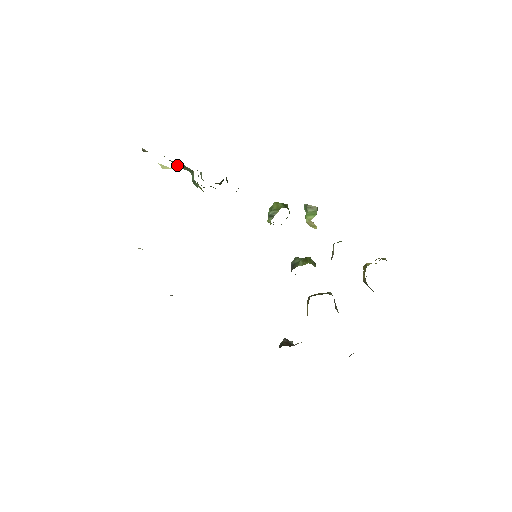
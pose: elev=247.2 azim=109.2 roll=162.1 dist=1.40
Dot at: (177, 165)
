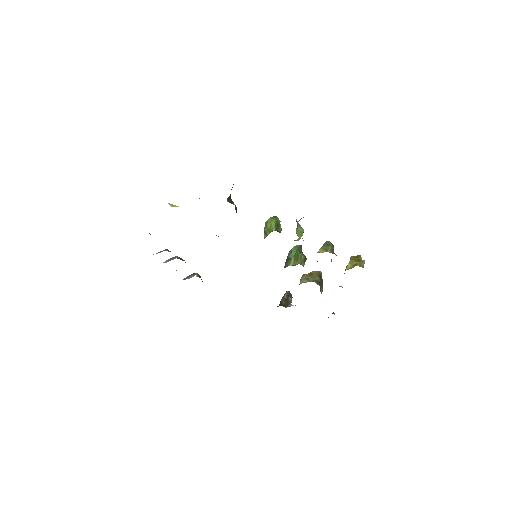
Dot at: occluded
